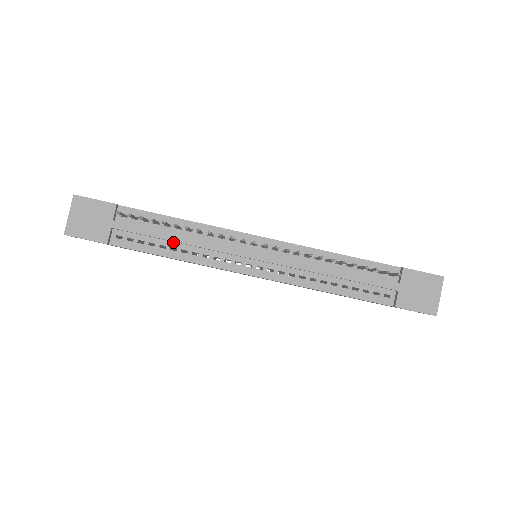
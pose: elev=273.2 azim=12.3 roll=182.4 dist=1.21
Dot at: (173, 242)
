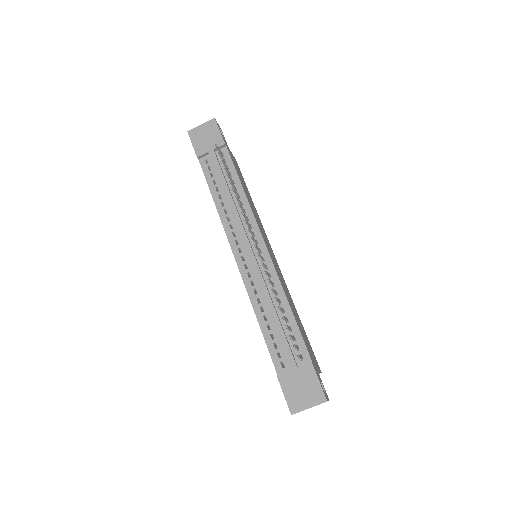
Dot at: (224, 193)
